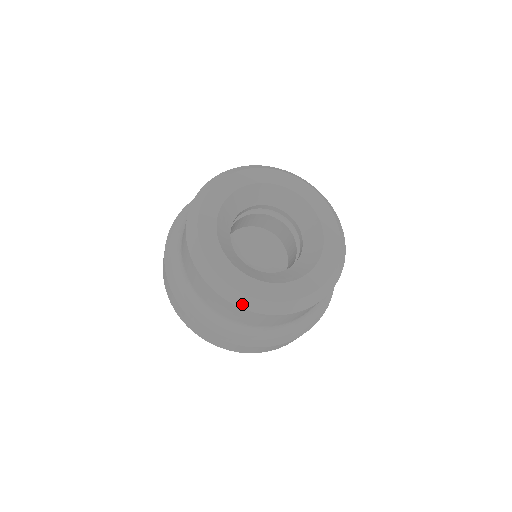
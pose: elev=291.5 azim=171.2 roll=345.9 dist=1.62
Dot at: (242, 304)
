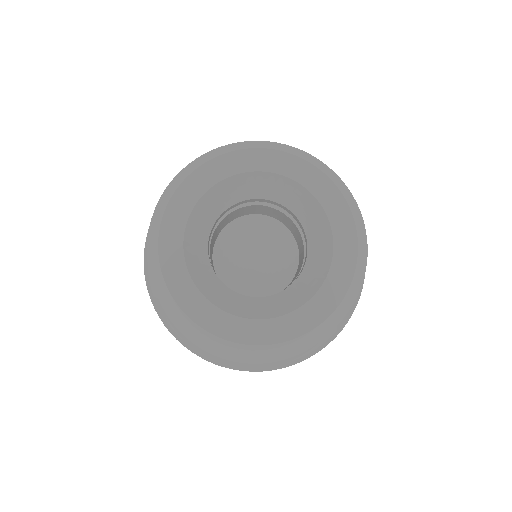
Dot at: (328, 329)
